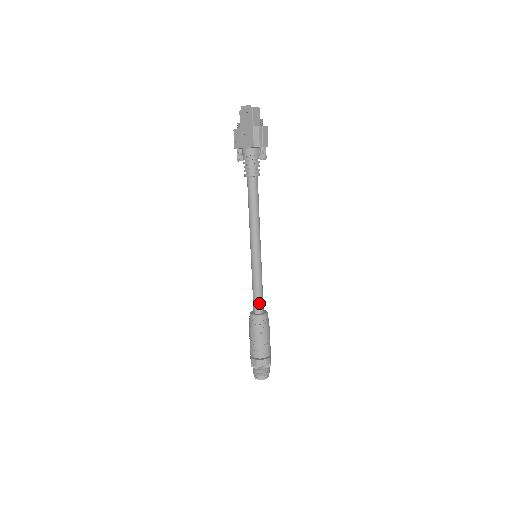
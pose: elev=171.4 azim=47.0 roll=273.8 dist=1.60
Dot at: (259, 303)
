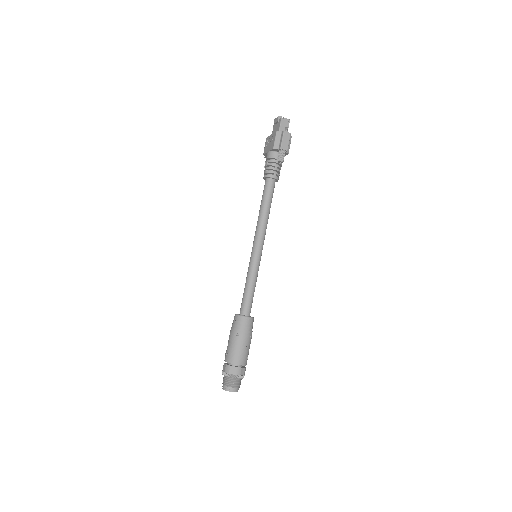
Dot at: (246, 304)
